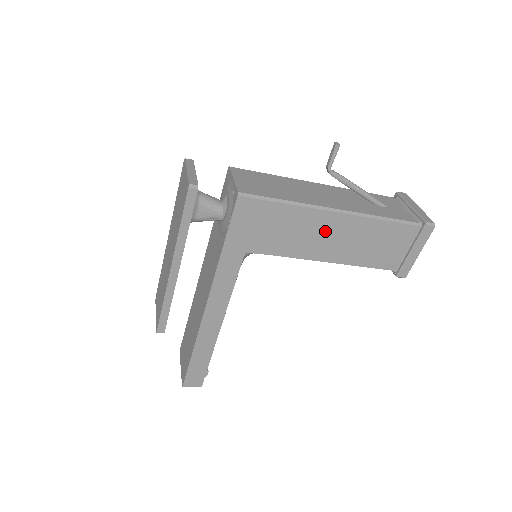
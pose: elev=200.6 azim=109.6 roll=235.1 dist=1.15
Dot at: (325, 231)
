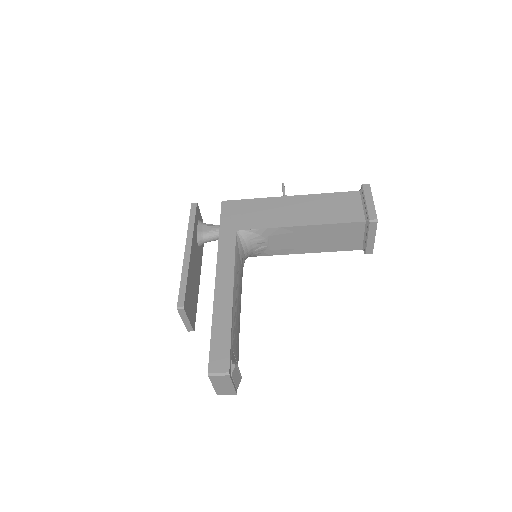
Dot at: (289, 207)
